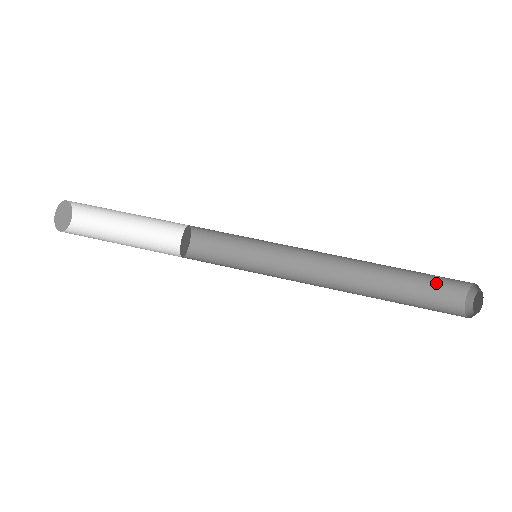
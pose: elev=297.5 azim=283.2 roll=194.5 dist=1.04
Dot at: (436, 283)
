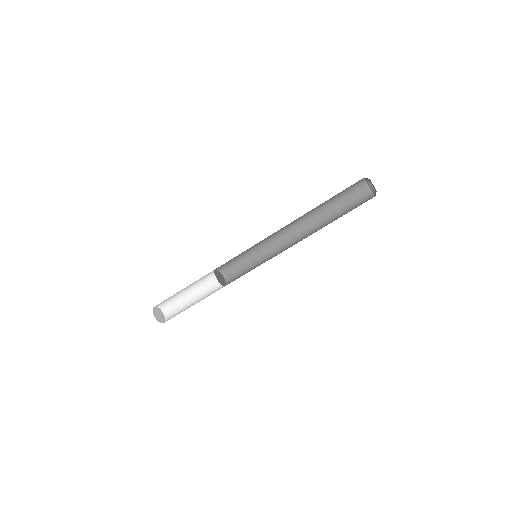
Dot at: (346, 190)
